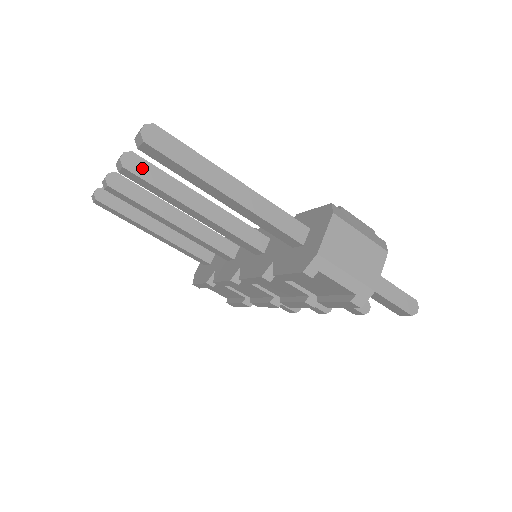
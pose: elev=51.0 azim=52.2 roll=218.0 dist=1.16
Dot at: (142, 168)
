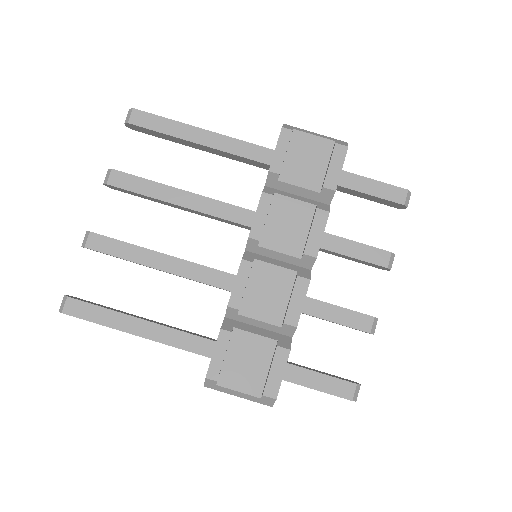
Dot at: occluded
